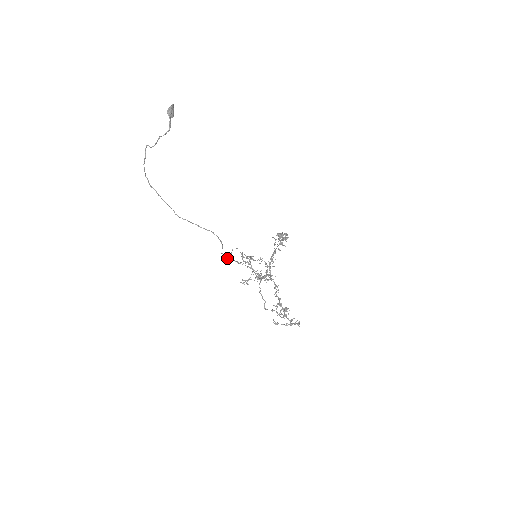
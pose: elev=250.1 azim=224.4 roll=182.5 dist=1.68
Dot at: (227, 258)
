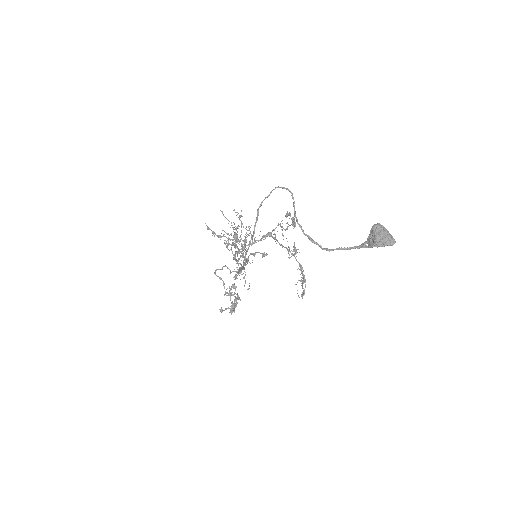
Dot at: (227, 246)
